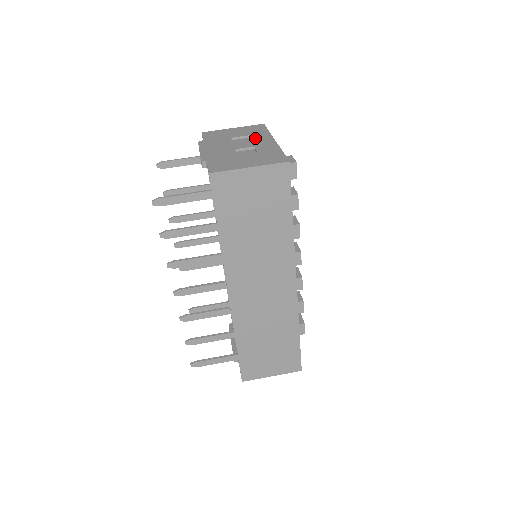
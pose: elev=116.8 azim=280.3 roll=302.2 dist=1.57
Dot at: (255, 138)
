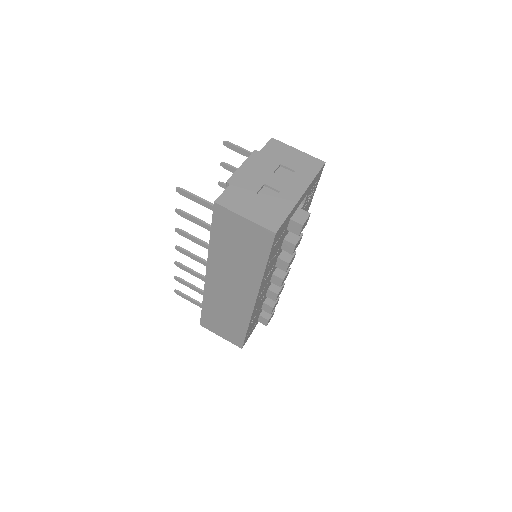
Dot at: (294, 179)
